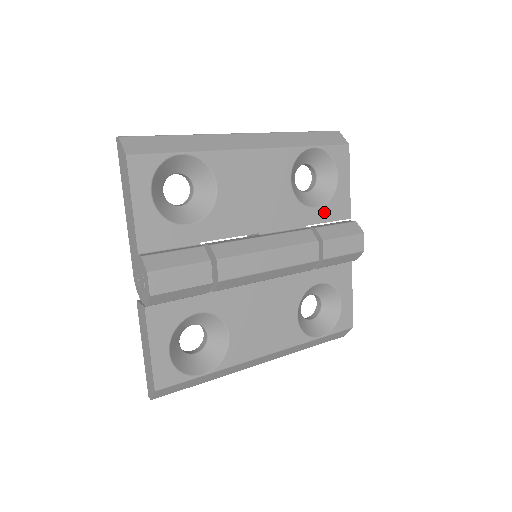
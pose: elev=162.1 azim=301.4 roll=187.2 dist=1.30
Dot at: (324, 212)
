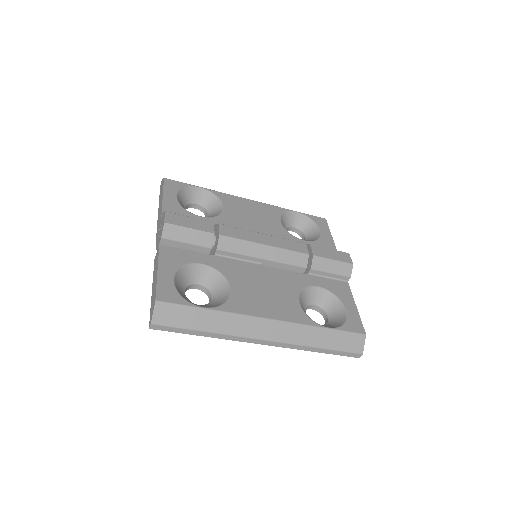
Dot at: occluded
